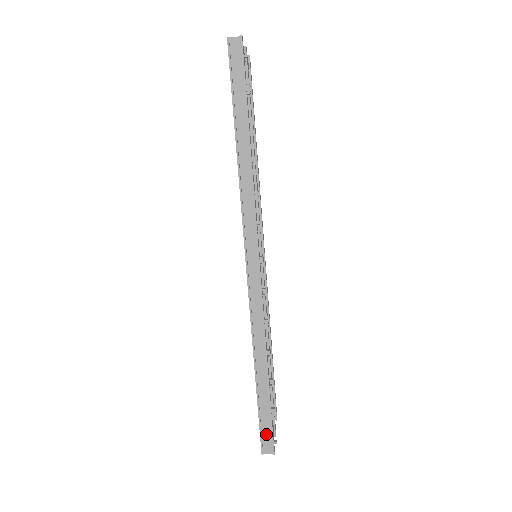
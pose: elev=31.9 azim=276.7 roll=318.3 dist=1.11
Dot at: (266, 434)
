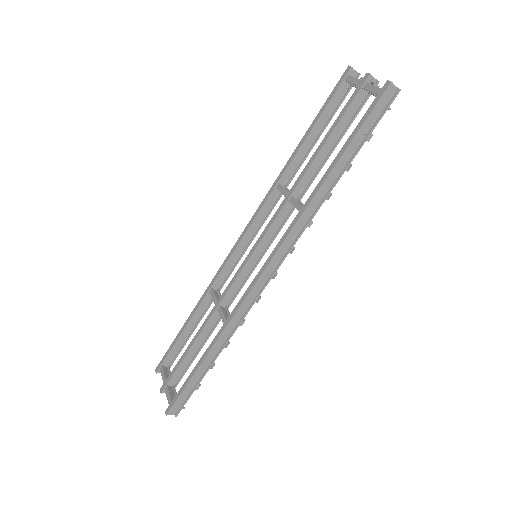
Dot at: (180, 401)
